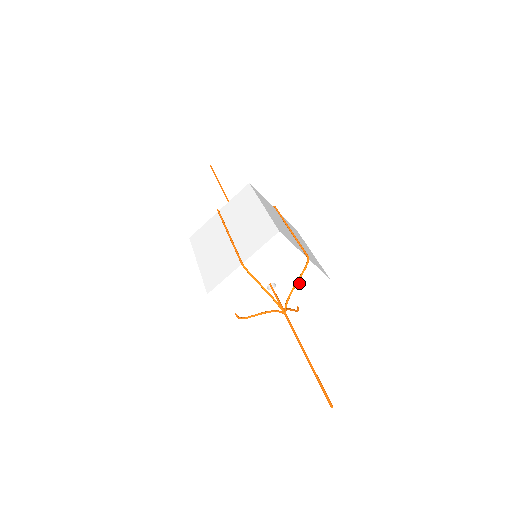
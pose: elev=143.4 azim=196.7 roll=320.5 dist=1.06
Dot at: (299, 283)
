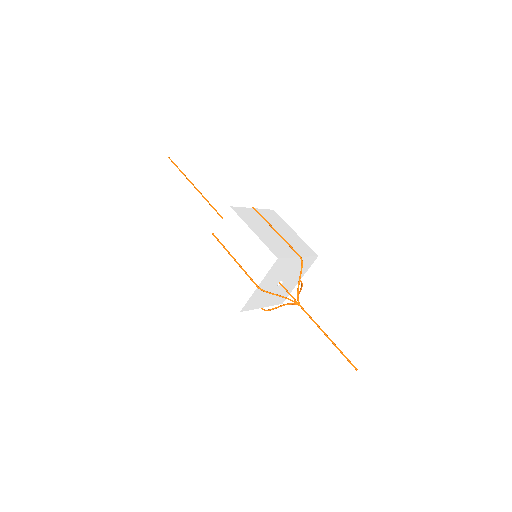
Dot at: (298, 270)
